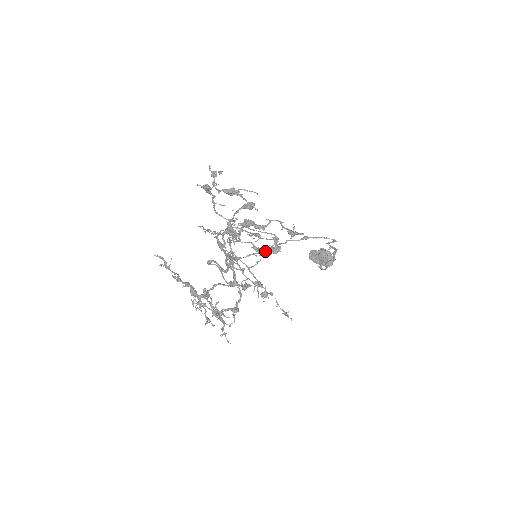
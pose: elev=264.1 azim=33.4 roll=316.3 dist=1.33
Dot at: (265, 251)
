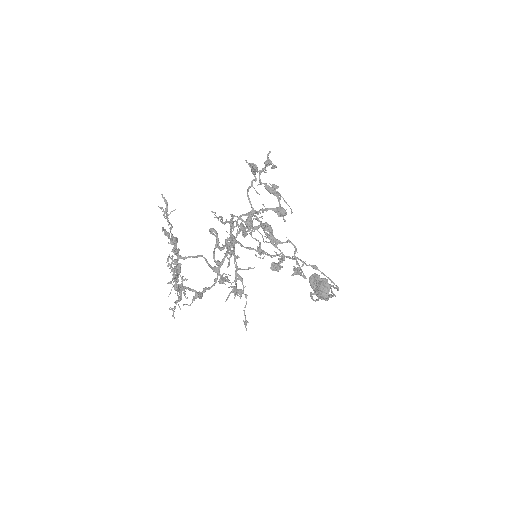
Dot at: occluded
